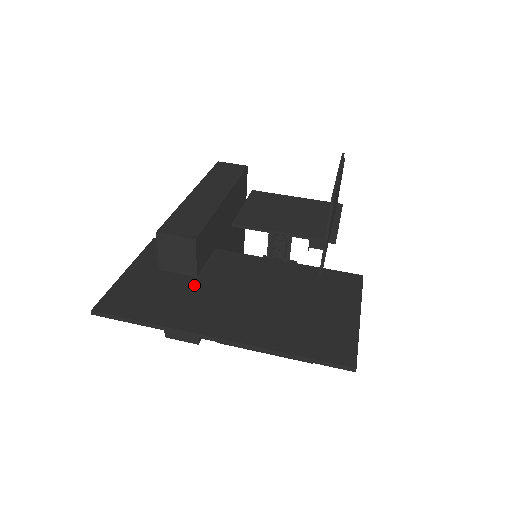
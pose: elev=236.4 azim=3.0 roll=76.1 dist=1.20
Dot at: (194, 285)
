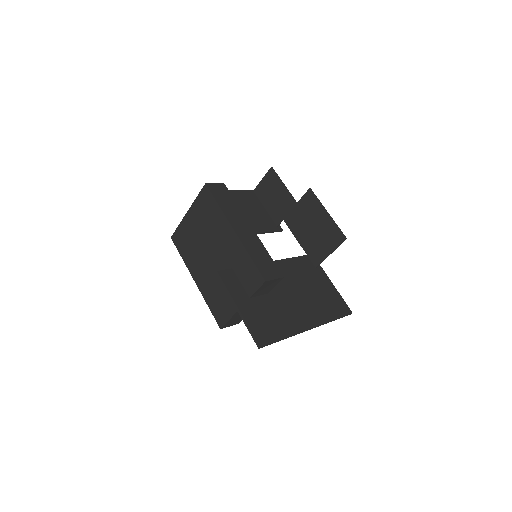
Dot at: (274, 300)
